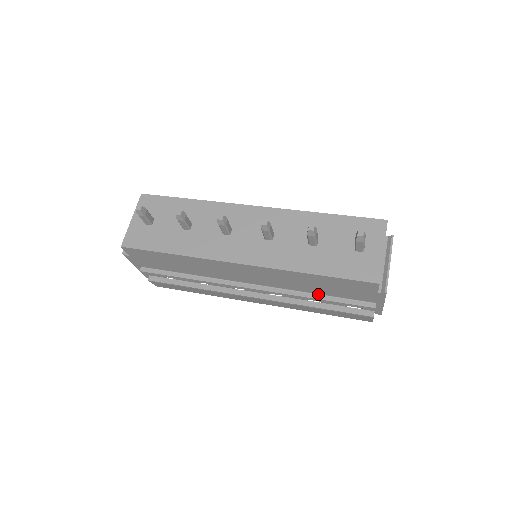
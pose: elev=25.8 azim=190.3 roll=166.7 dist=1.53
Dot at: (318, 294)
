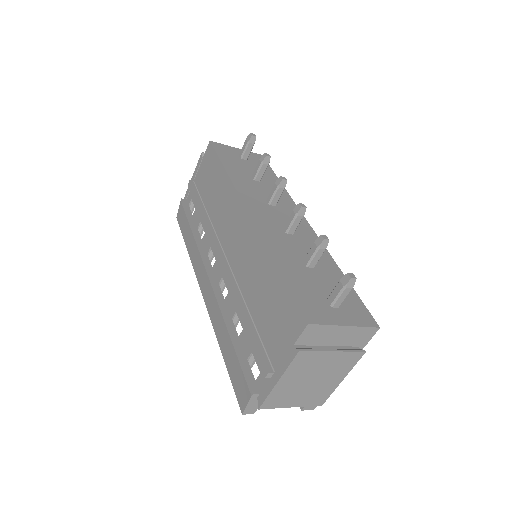
Dot at: (250, 313)
